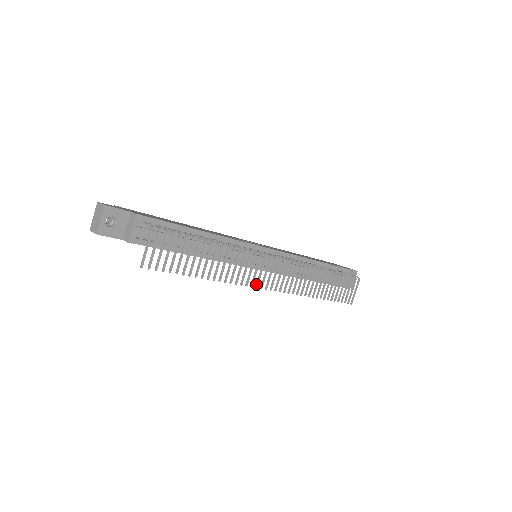
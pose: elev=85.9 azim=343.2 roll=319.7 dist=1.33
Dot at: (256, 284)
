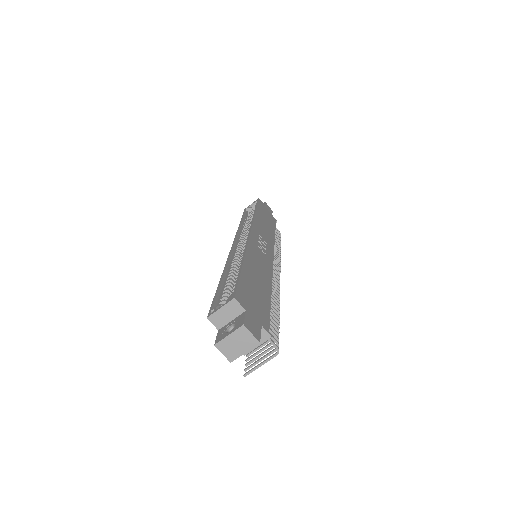
Dot at: occluded
